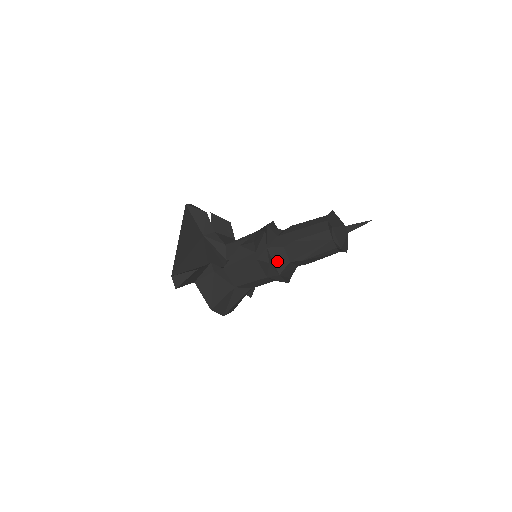
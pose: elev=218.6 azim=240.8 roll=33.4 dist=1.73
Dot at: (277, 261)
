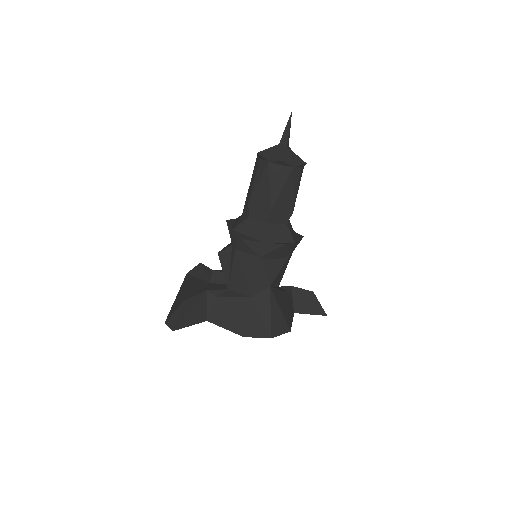
Dot at: (252, 233)
